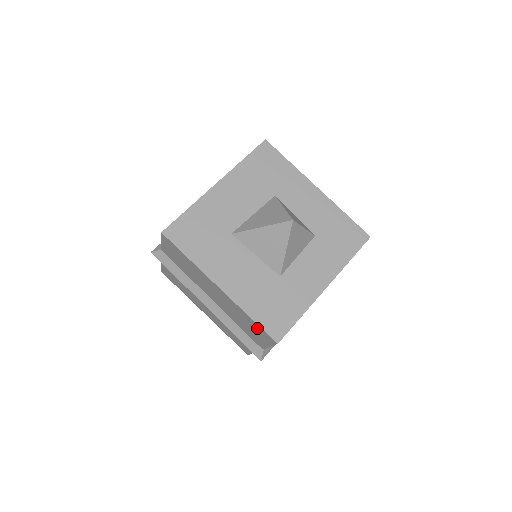
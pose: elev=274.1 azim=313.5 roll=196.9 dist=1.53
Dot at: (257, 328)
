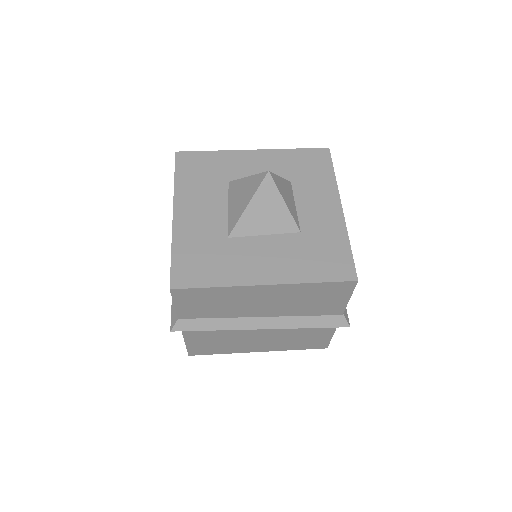
Dot at: (327, 289)
